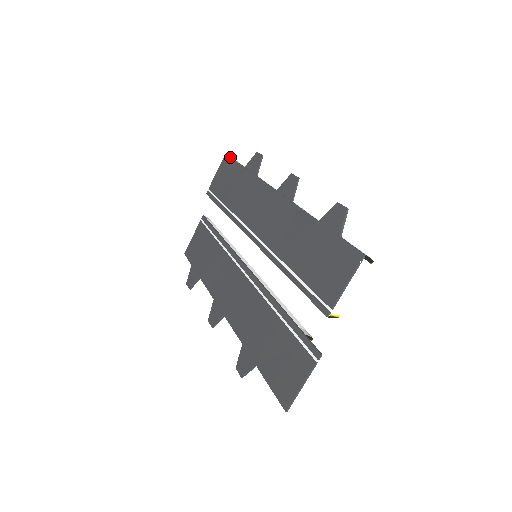
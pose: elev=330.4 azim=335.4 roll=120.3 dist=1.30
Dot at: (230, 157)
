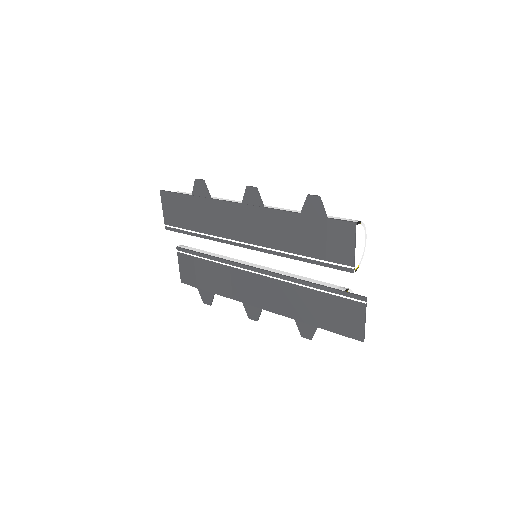
Dot at: (168, 192)
